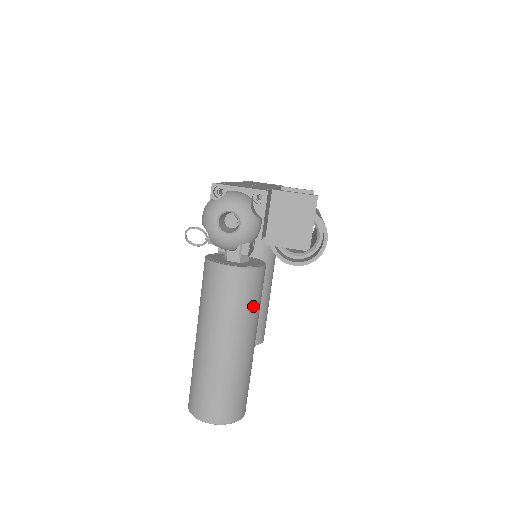
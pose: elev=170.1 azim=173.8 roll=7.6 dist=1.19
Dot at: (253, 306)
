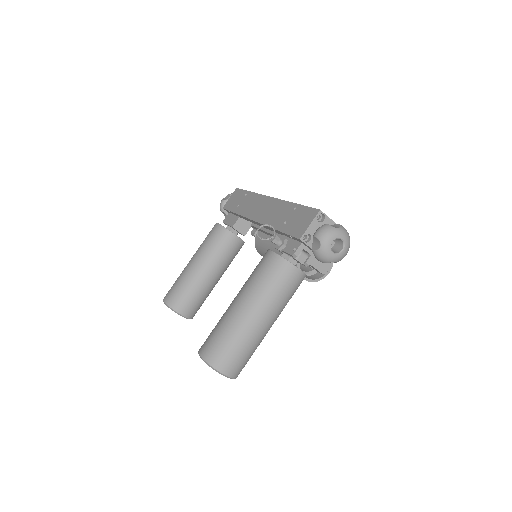
Dot at: occluded
